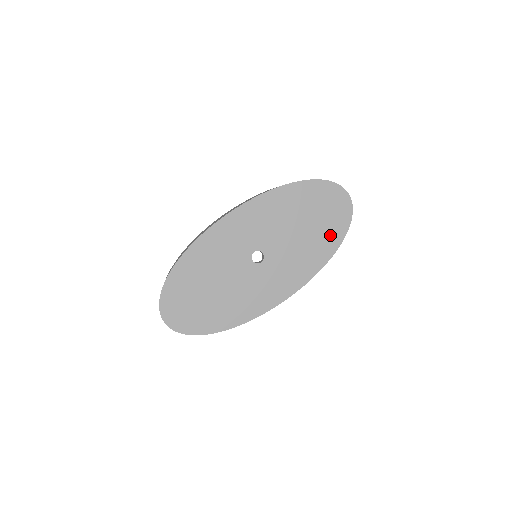
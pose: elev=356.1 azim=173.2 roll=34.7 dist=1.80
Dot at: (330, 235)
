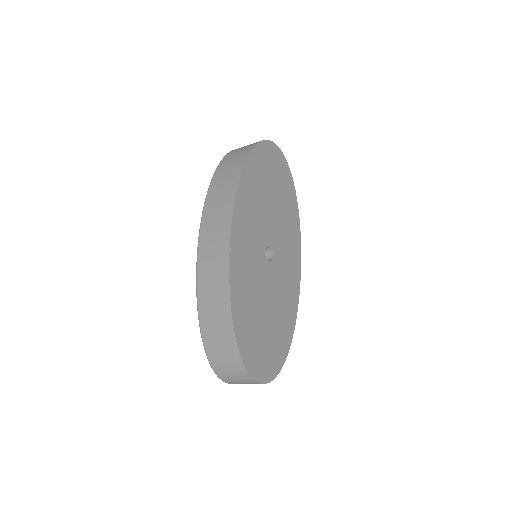
Dot at: (287, 189)
